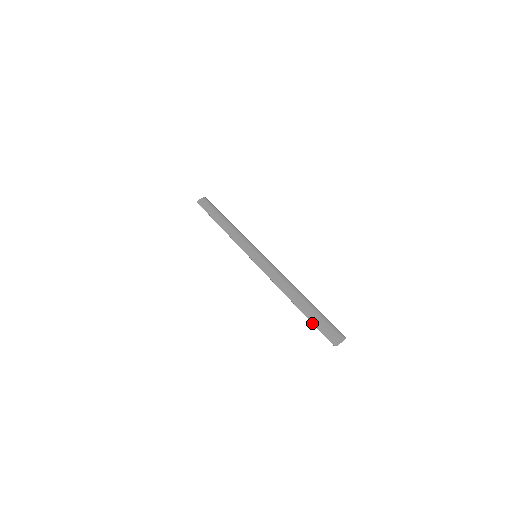
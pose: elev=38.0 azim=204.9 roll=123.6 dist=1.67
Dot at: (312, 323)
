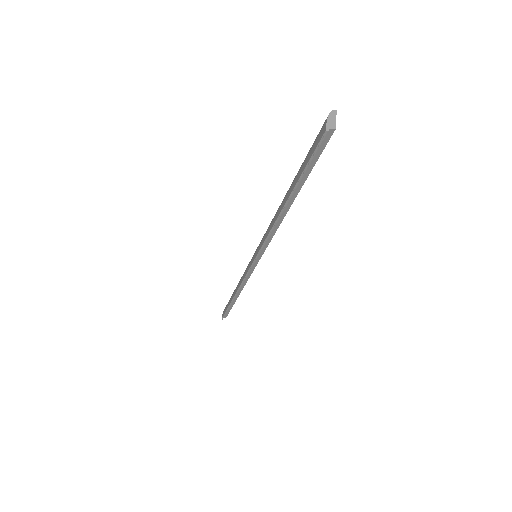
Dot at: (303, 174)
